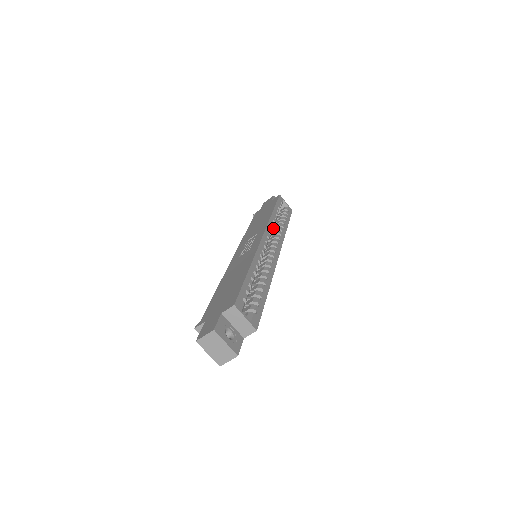
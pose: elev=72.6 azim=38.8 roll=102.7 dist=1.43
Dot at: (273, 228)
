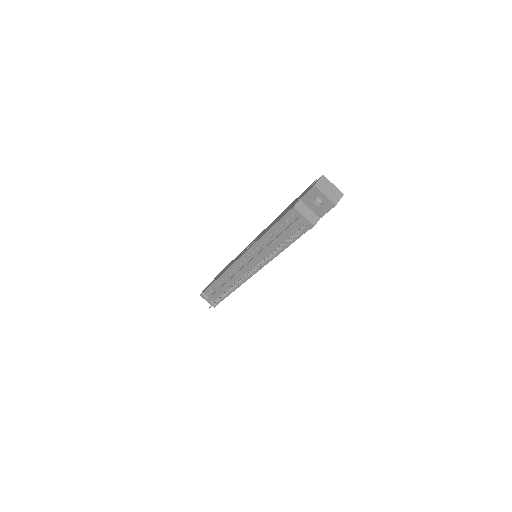
Dot at: occluded
